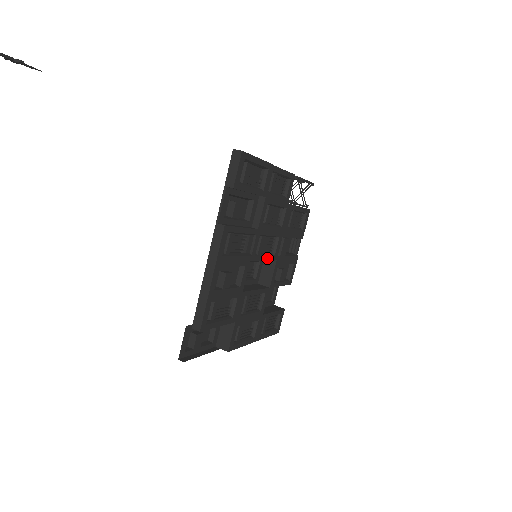
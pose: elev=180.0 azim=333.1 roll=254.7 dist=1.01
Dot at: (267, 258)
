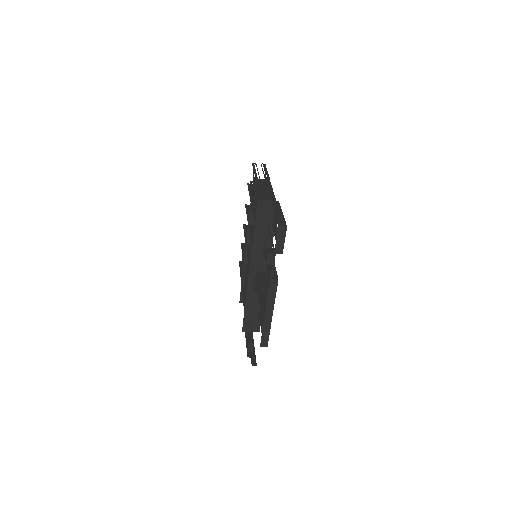
Dot at: occluded
